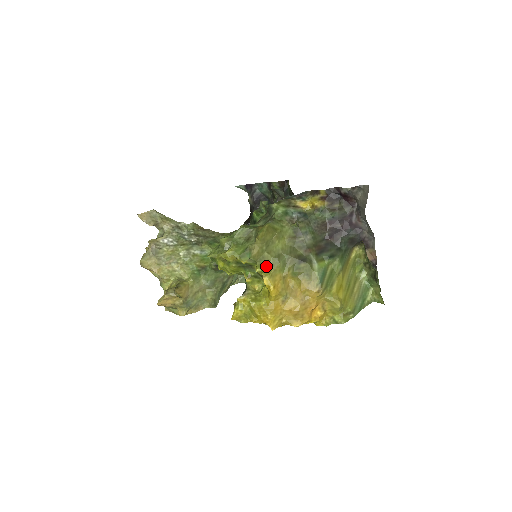
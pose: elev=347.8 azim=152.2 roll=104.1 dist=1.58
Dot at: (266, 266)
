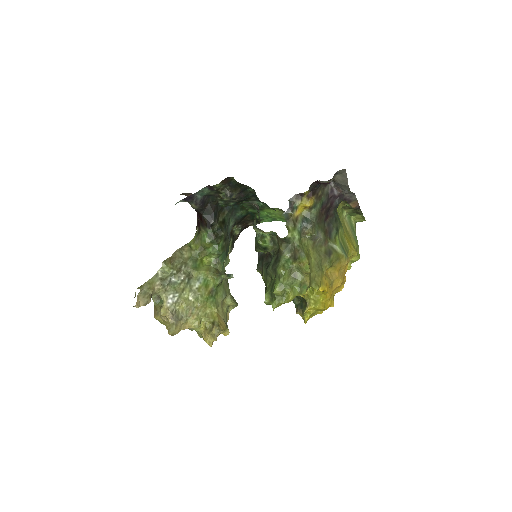
Dot at: (317, 282)
